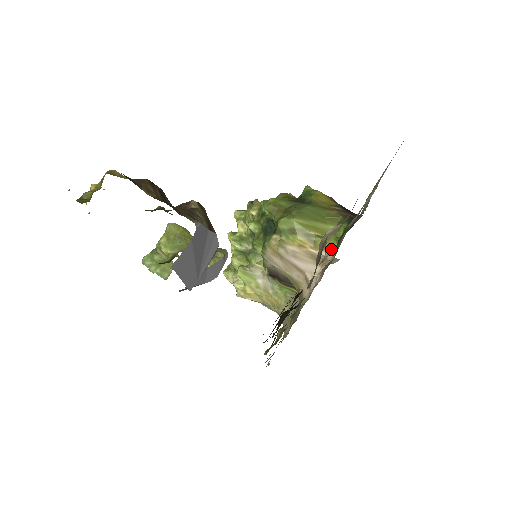
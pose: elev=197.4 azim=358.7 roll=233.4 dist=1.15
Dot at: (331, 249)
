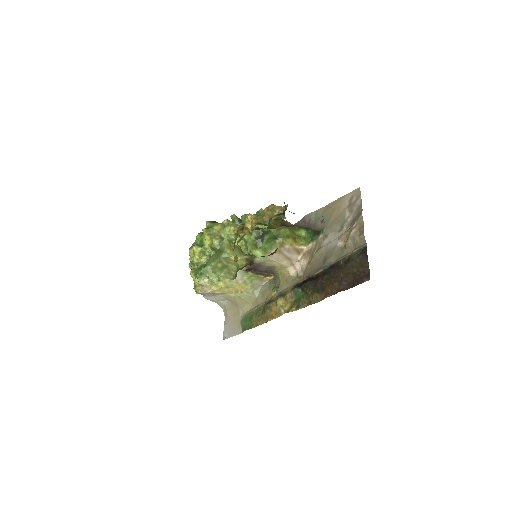
Dot at: (305, 244)
